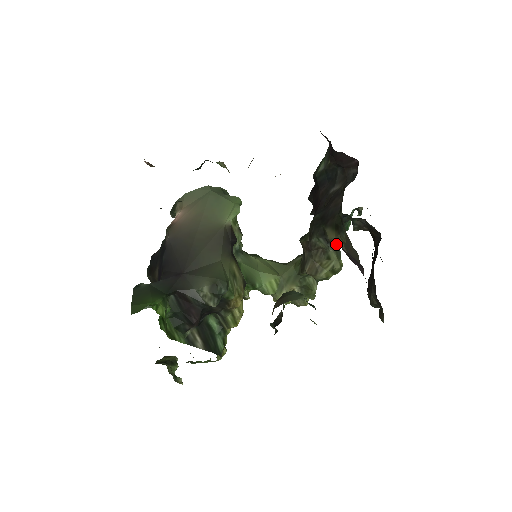
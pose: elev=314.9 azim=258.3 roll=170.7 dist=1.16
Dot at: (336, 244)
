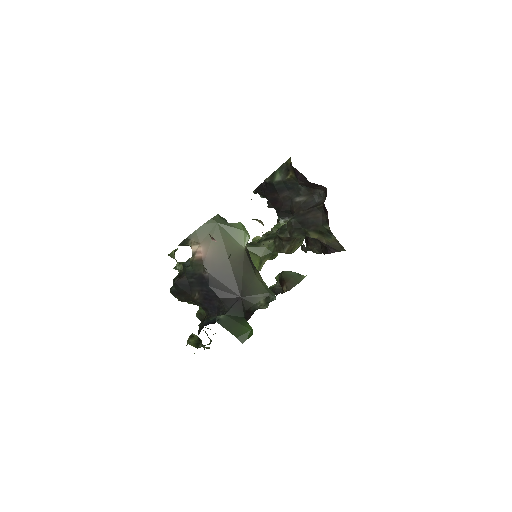
Dot at: occluded
